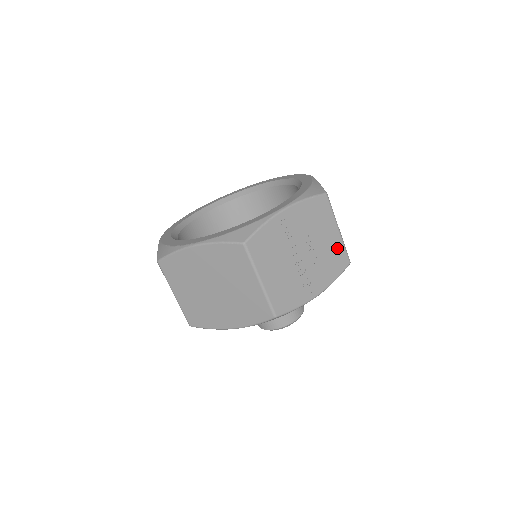
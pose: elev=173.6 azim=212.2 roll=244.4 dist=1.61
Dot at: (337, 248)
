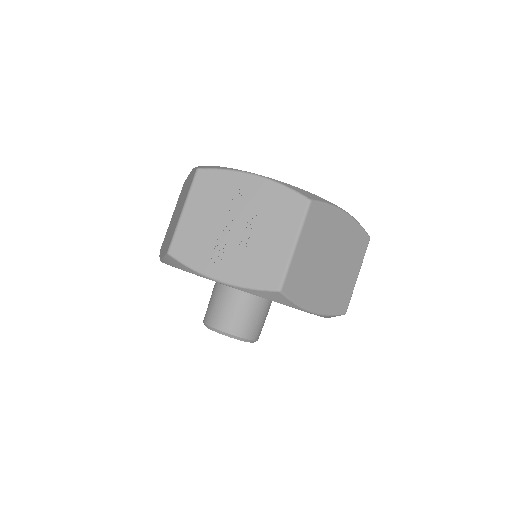
Dot at: (277, 260)
